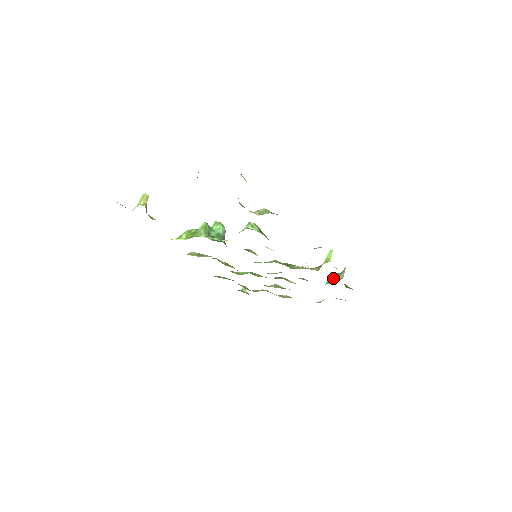
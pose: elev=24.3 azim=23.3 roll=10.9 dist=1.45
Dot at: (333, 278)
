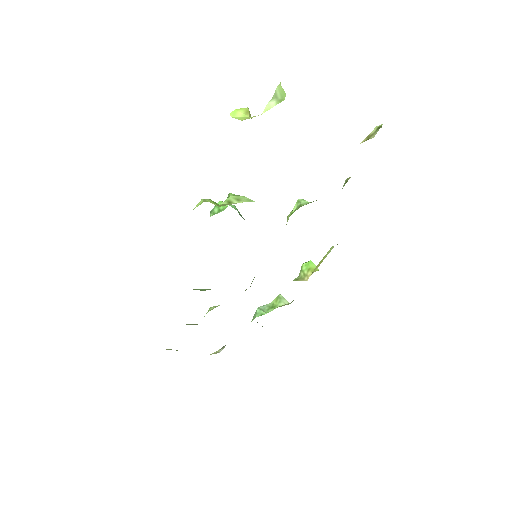
Dot at: (263, 310)
